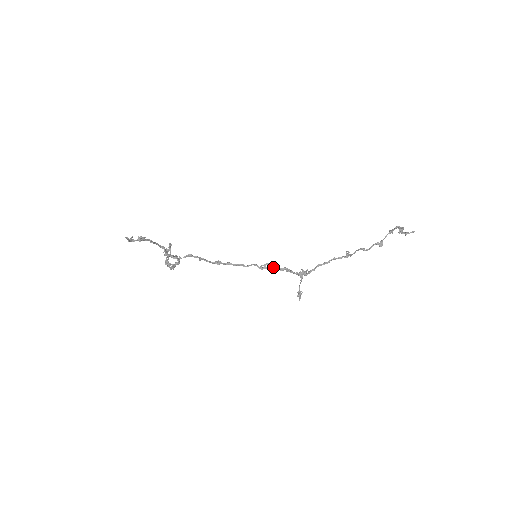
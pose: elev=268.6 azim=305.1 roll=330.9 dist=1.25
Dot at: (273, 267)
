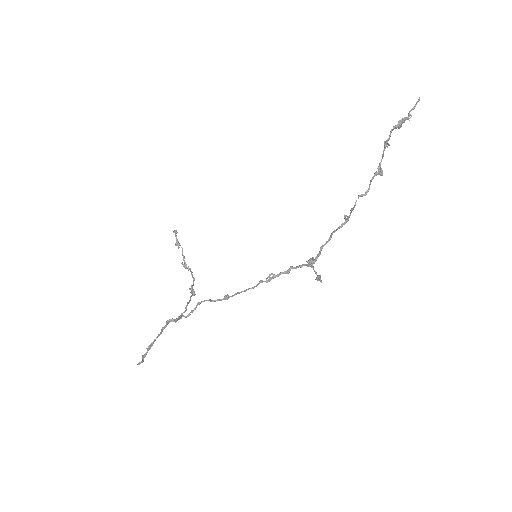
Dot at: (278, 275)
